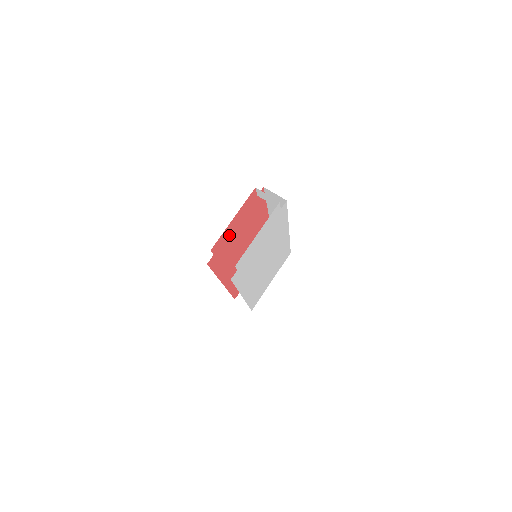
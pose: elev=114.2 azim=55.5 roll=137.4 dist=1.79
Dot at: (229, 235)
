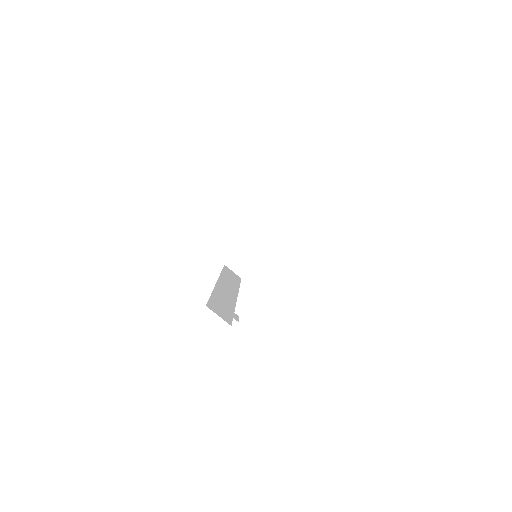
Dot at: occluded
